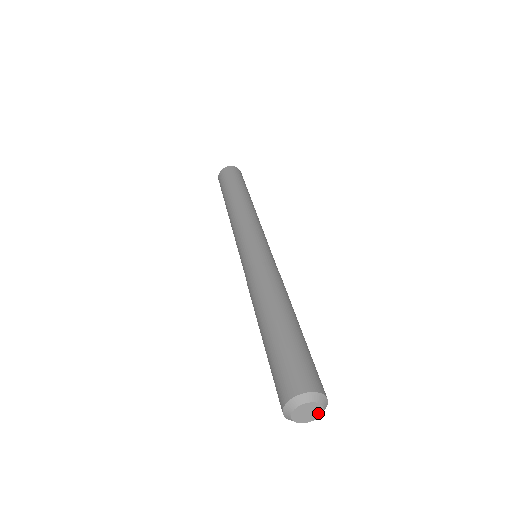
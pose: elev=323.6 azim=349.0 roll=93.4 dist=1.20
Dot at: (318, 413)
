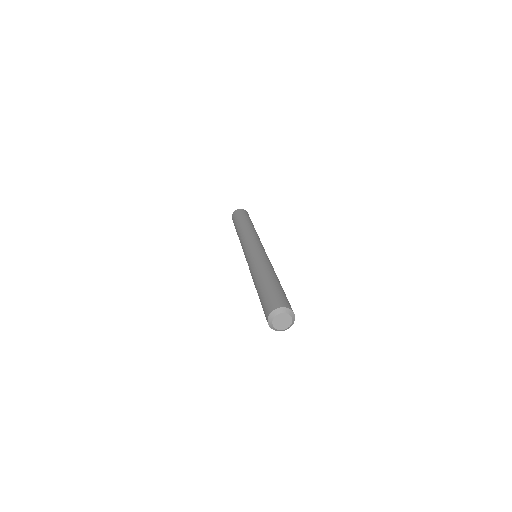
Dot at: (286, 326)
